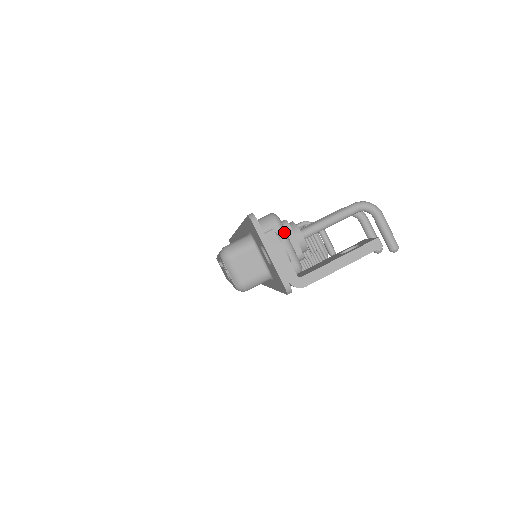
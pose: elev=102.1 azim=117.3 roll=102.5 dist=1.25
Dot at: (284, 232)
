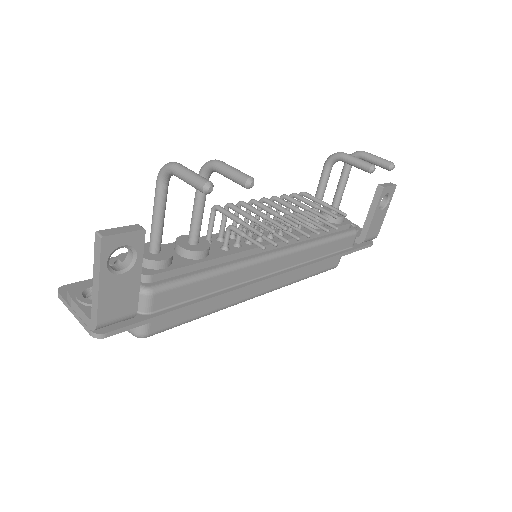
Dot at: occluded
